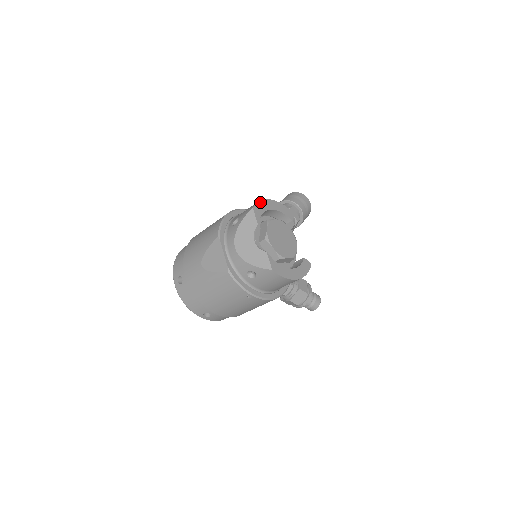
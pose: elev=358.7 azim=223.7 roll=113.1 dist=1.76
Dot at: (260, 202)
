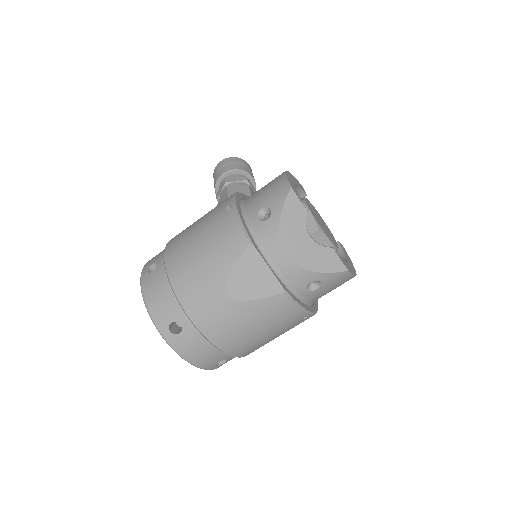
Dot at: (287, 177)
